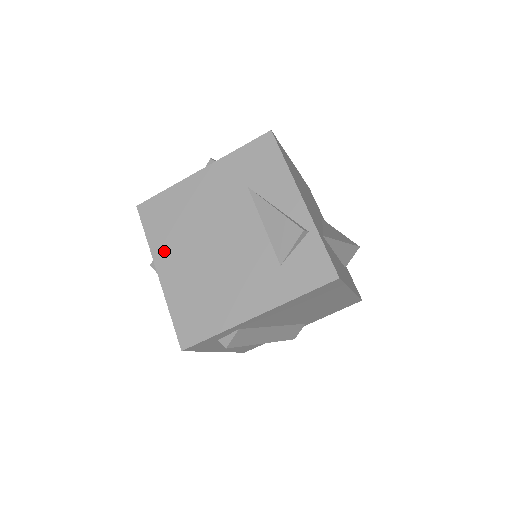
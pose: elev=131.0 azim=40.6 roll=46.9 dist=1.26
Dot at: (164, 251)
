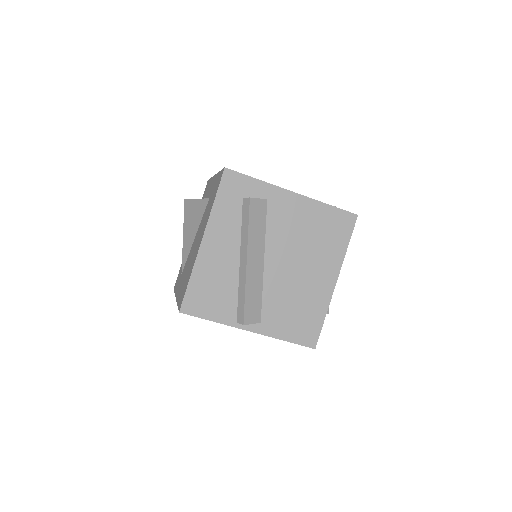
Dot at: occluded
